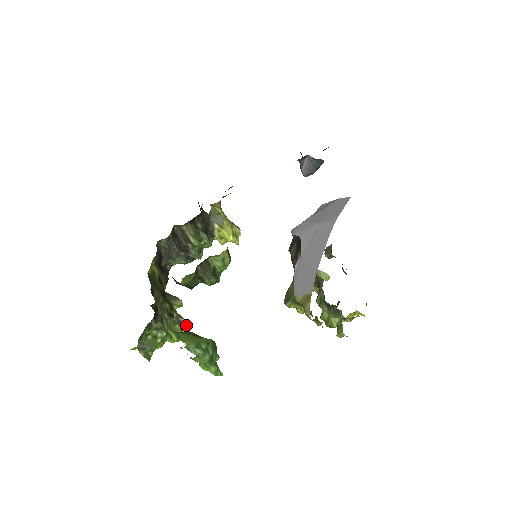
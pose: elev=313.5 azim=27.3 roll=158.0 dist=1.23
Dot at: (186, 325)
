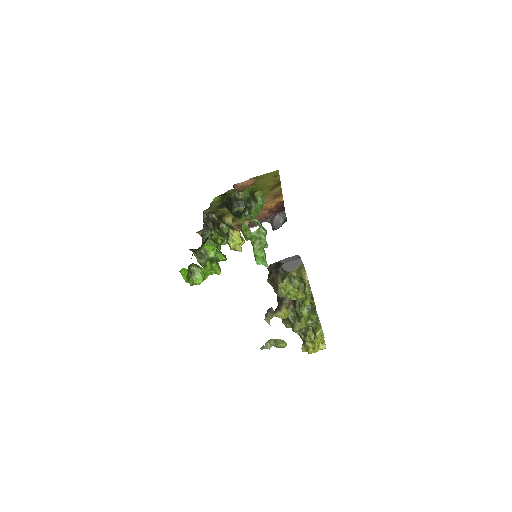
Dot at: occluded
